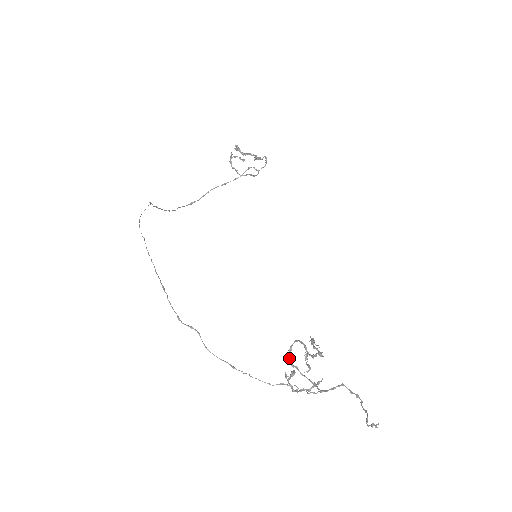
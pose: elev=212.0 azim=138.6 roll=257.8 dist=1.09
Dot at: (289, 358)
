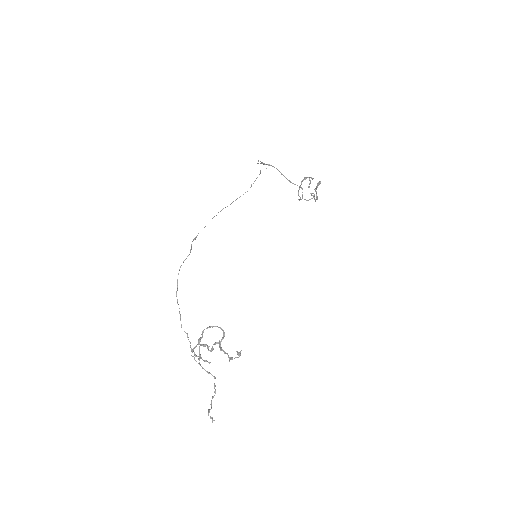
Dot at: (206, 328)
